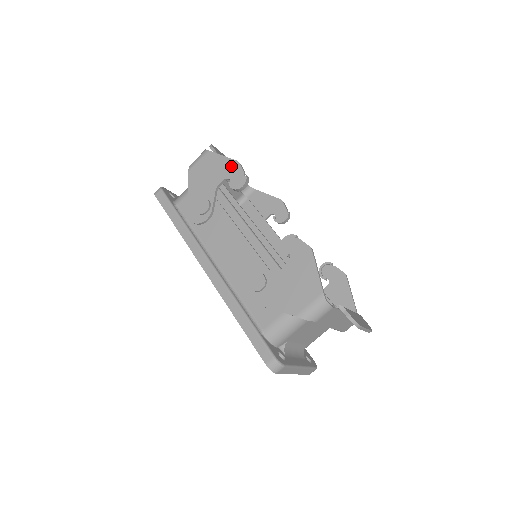
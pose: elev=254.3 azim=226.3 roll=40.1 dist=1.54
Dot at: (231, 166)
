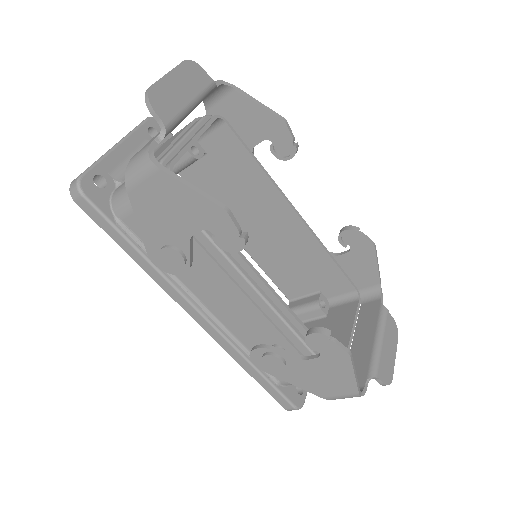
Dot at: (212, 214)
